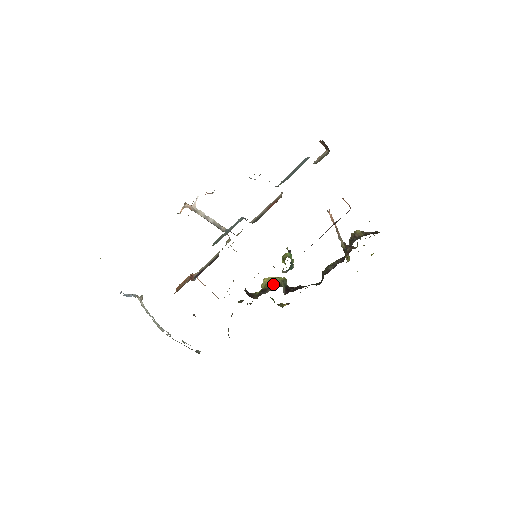
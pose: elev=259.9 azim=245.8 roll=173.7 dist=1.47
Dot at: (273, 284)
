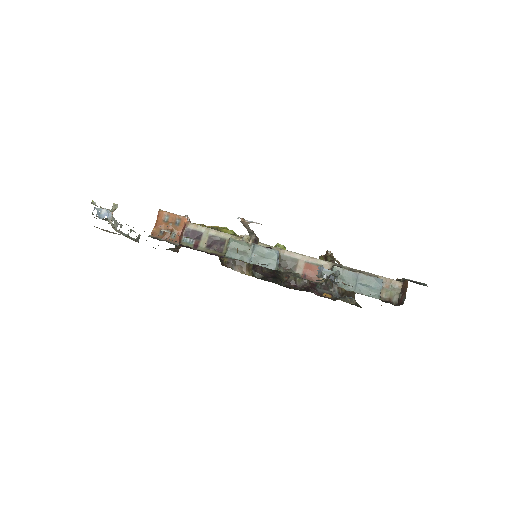
Dot at: (247, 264)
